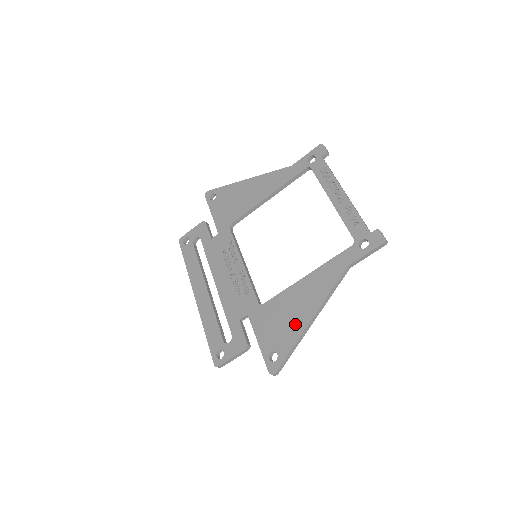
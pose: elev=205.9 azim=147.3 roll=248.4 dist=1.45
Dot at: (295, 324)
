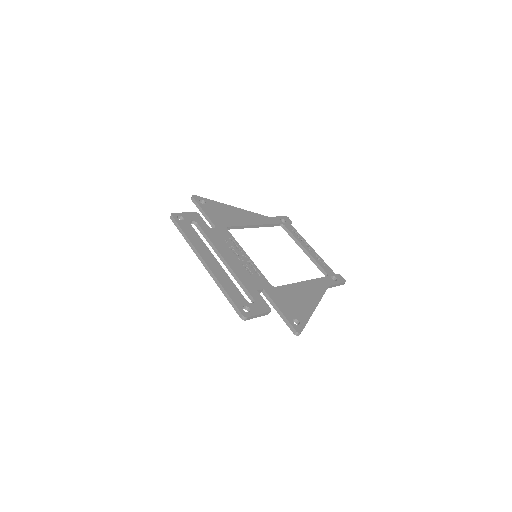
Dot at: (306, 306)
